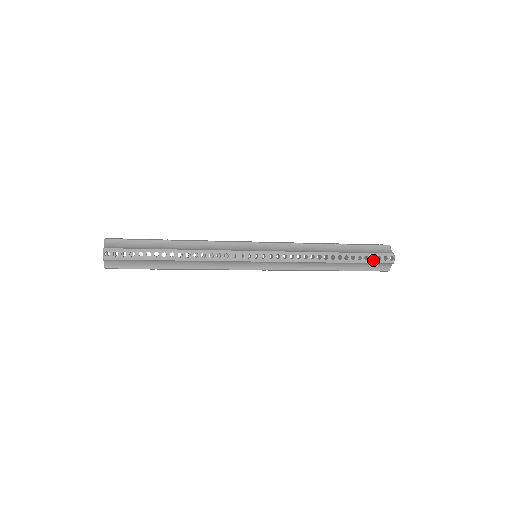
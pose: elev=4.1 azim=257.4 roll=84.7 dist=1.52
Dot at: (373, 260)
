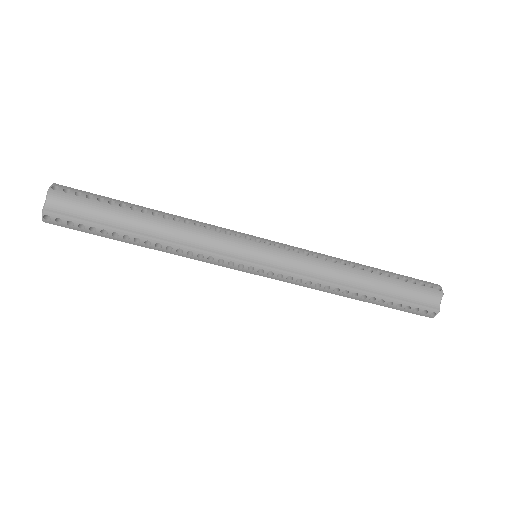
Dot at: (415, 284)
